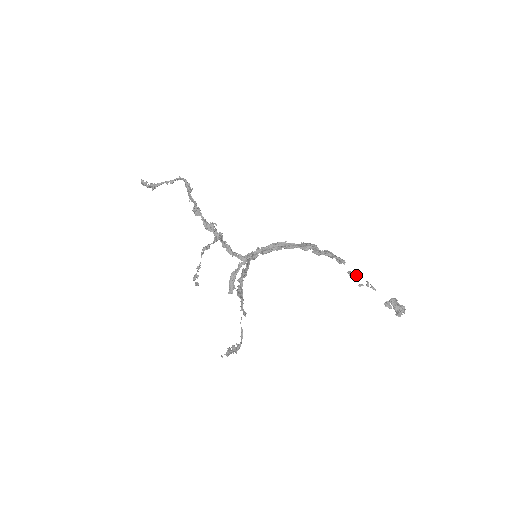
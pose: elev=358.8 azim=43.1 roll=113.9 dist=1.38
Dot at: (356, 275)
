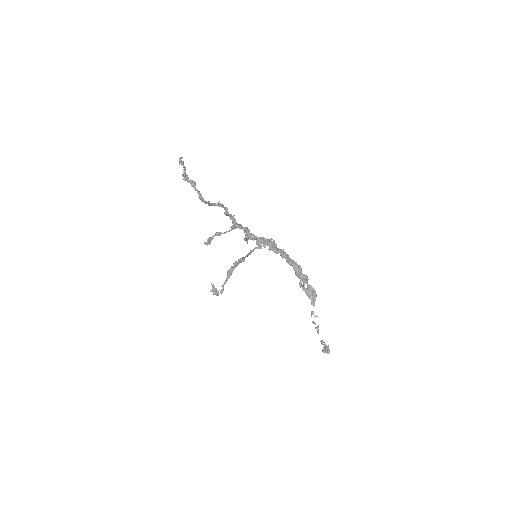
Dot at: occluded
